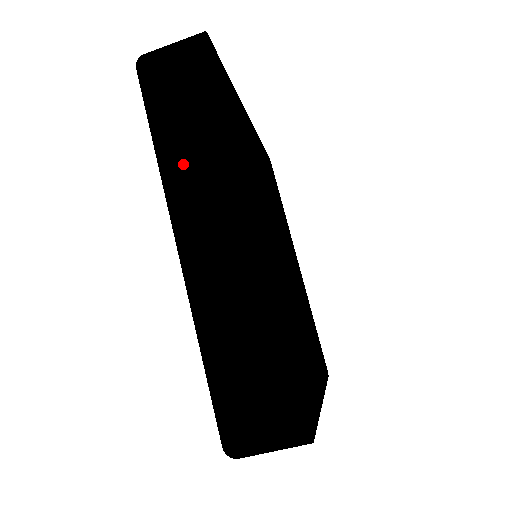
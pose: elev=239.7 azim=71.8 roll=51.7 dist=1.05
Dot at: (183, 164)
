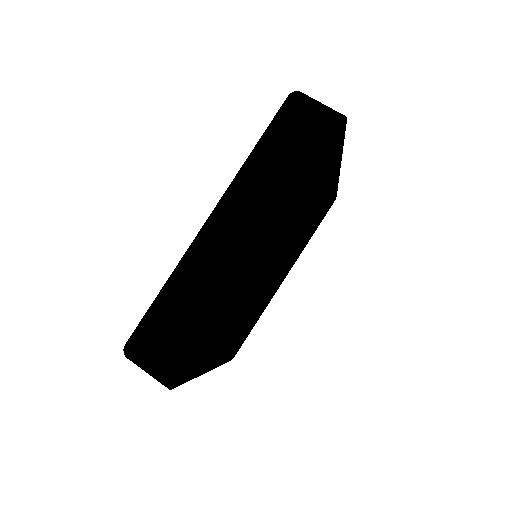
Dot at: (255, 180)
